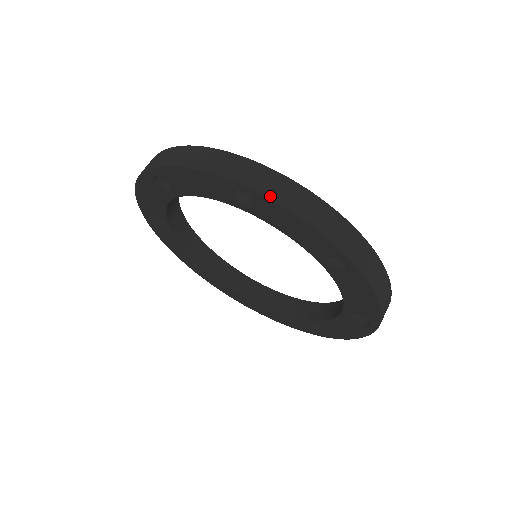
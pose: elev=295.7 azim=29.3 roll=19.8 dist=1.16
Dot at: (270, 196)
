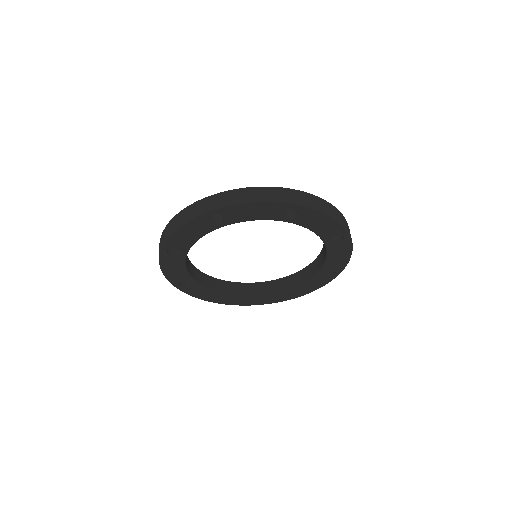
Dot at: (314, 207)
